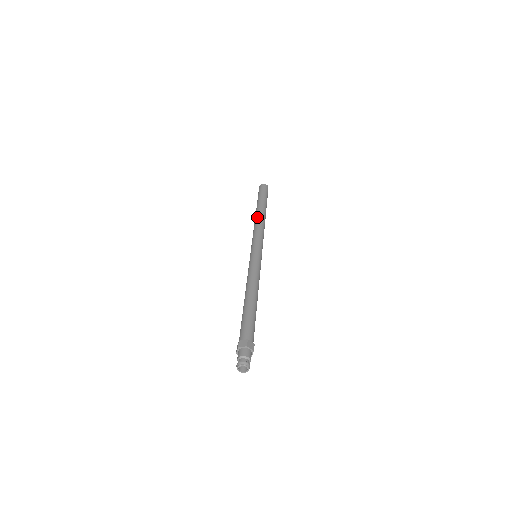
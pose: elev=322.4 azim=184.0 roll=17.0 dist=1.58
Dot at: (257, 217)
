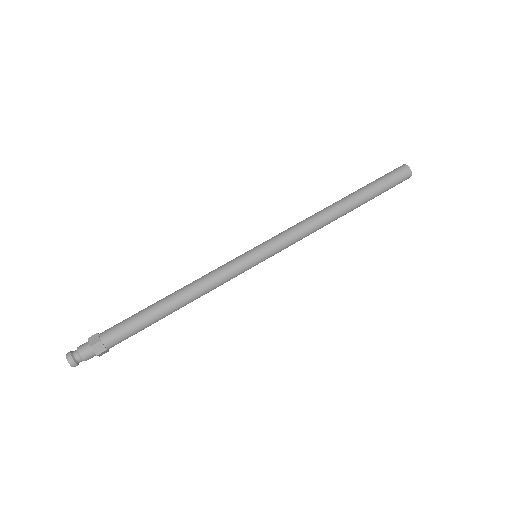
Dot at: (332, 214)
